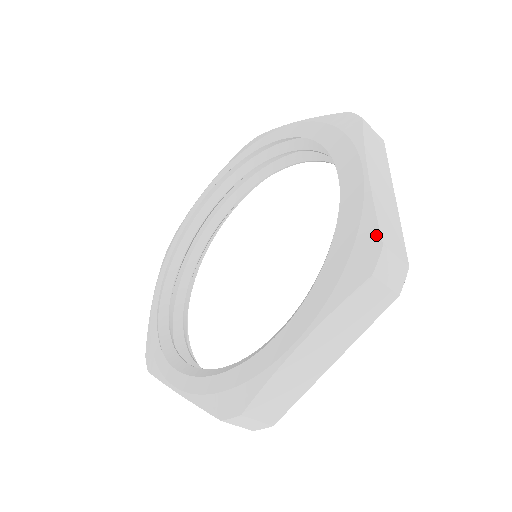
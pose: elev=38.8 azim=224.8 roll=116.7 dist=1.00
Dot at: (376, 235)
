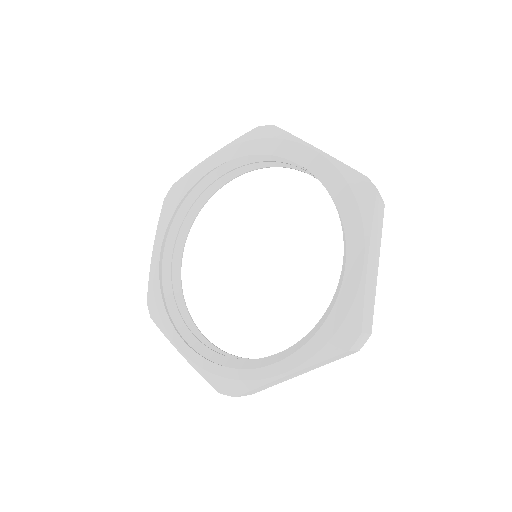
Dot at: (358, 175)
